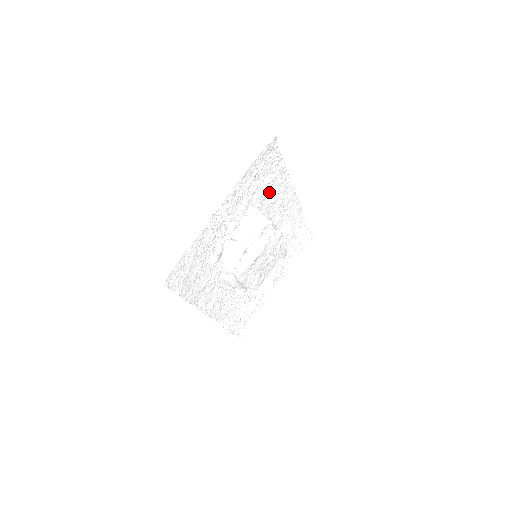
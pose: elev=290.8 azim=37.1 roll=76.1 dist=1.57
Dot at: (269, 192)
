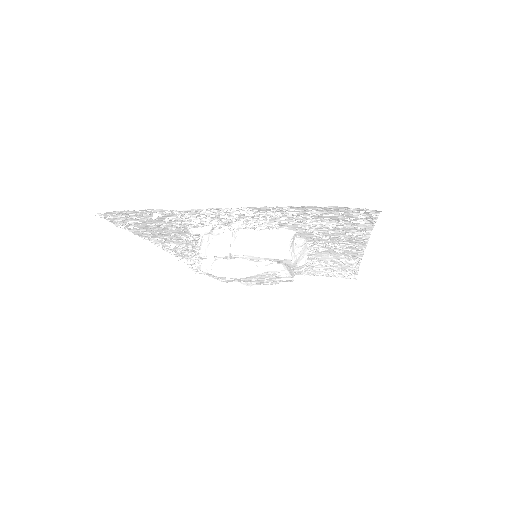
Dot at: (326, 231)
